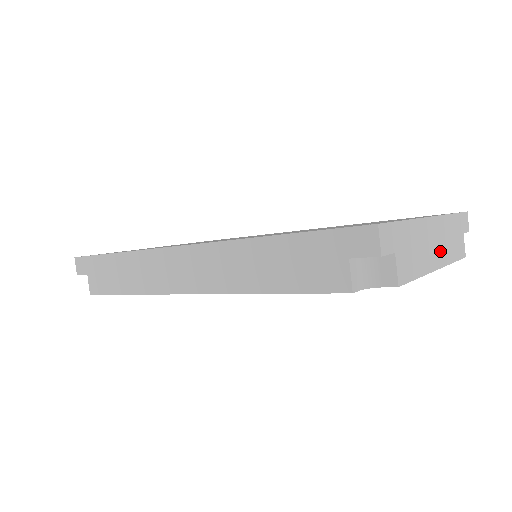
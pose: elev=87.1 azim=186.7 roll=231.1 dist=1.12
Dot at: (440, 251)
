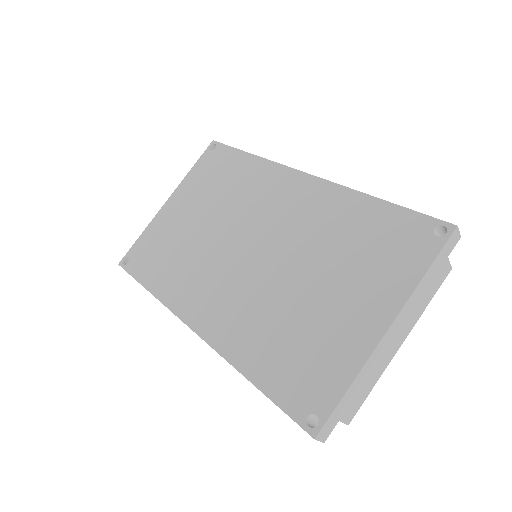
Dot at: (403, 331)
